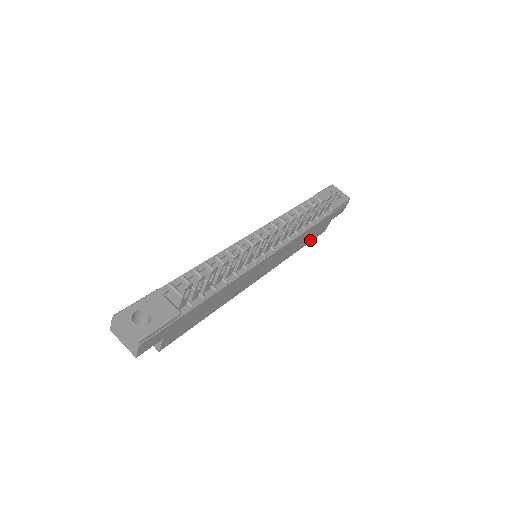
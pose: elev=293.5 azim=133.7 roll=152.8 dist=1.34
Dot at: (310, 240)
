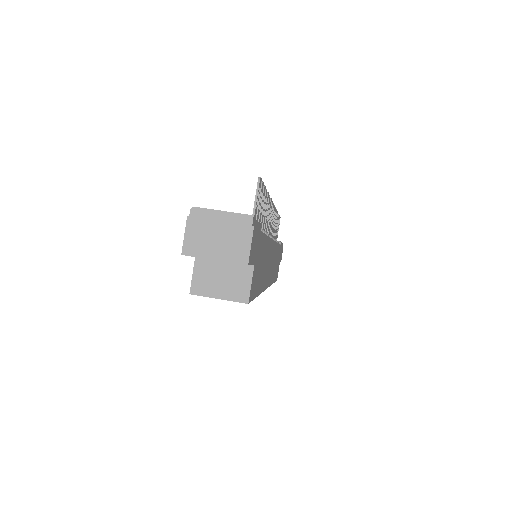
Dot at: (275, 278)
